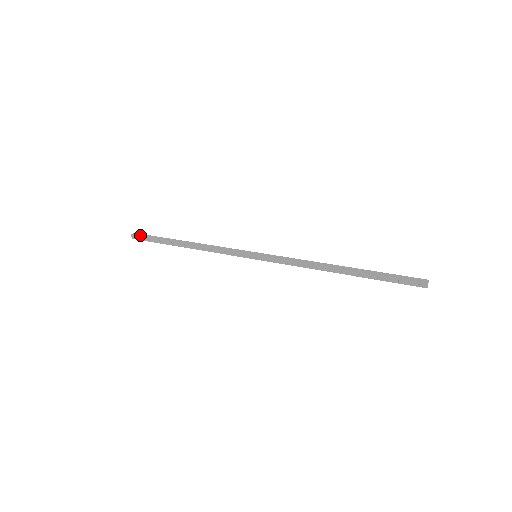
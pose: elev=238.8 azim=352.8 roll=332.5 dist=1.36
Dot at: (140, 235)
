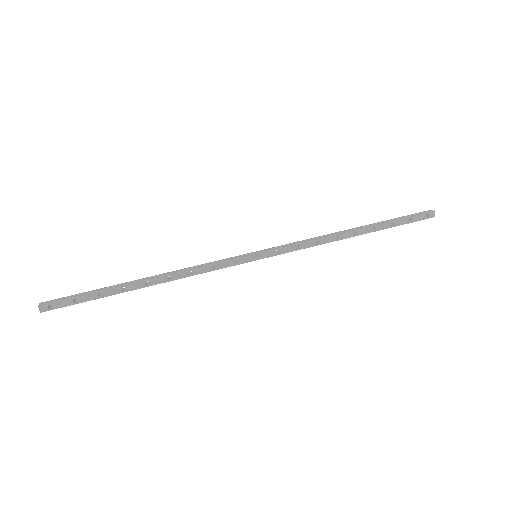
Dot at: (56, 300)
